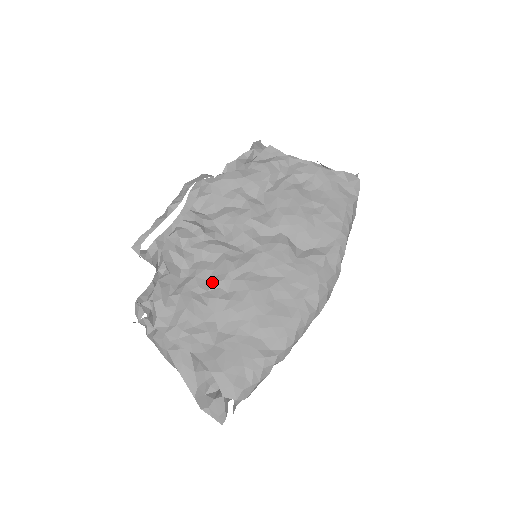
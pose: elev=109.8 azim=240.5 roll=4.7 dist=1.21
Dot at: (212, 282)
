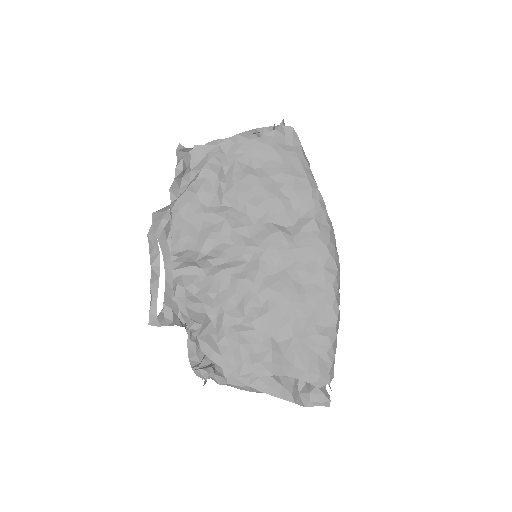
Dot at: (243, 307)
